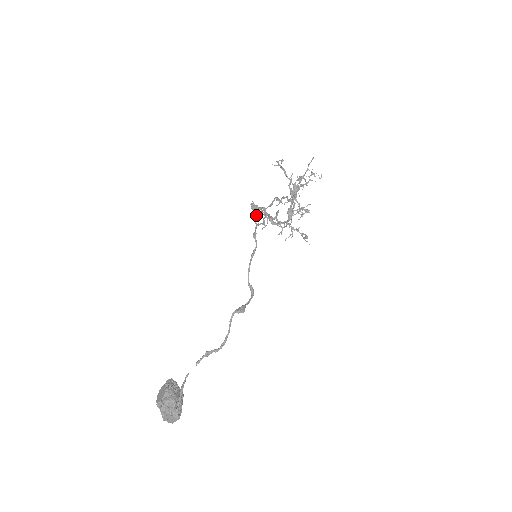
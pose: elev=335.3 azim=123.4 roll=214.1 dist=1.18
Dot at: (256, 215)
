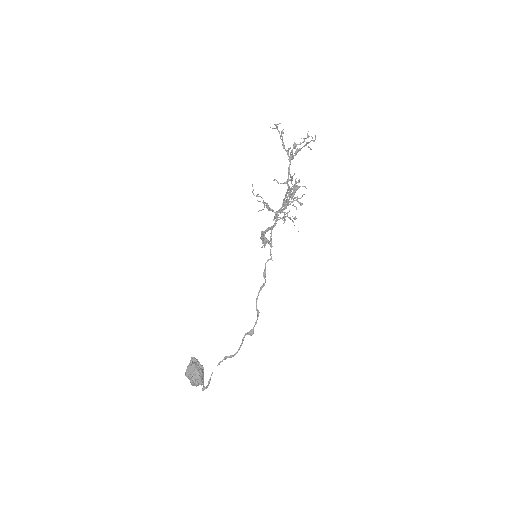
Dot at: (264, 243)
